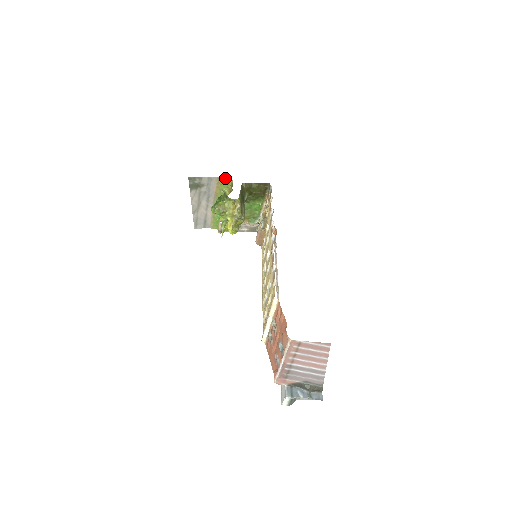
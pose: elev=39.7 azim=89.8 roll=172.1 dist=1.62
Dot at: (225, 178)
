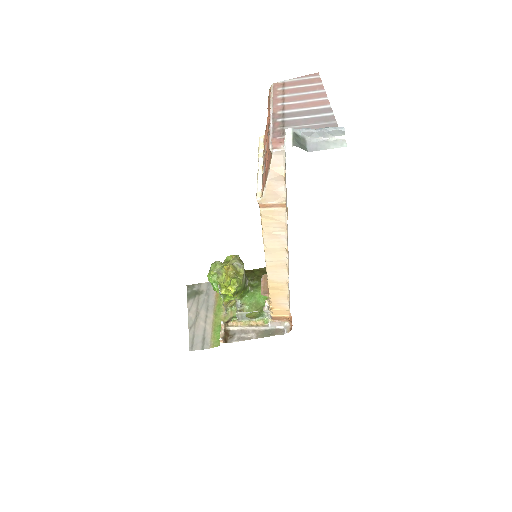
Dot at: occluded
